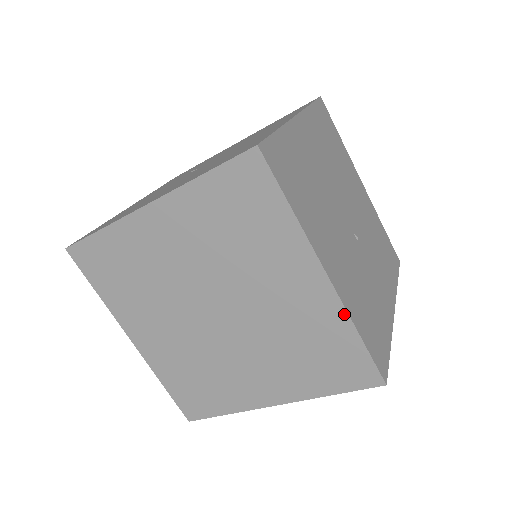
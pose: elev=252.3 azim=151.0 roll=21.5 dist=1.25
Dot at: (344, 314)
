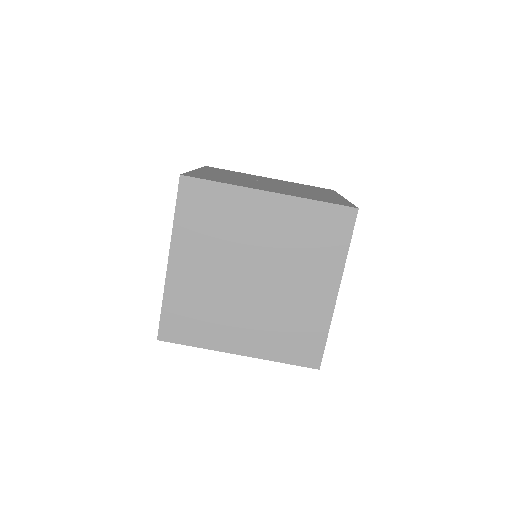
Dot at: (330, 318)
